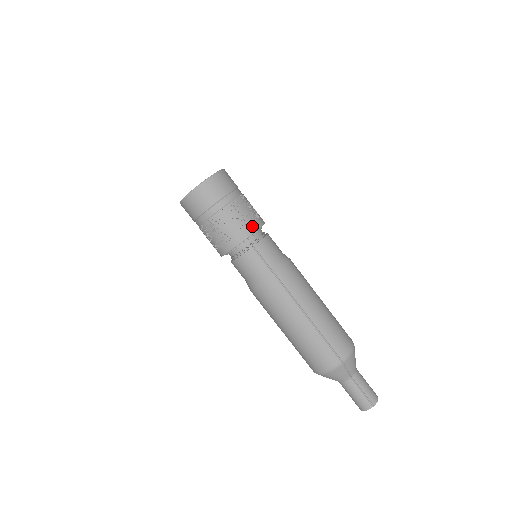
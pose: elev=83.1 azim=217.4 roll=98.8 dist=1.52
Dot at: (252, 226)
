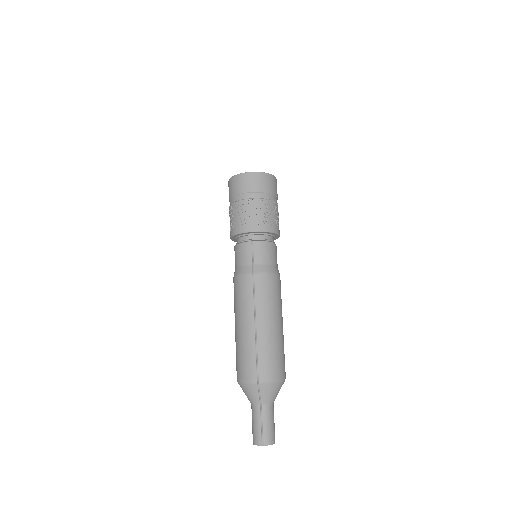
Dot at: (262, 226)
